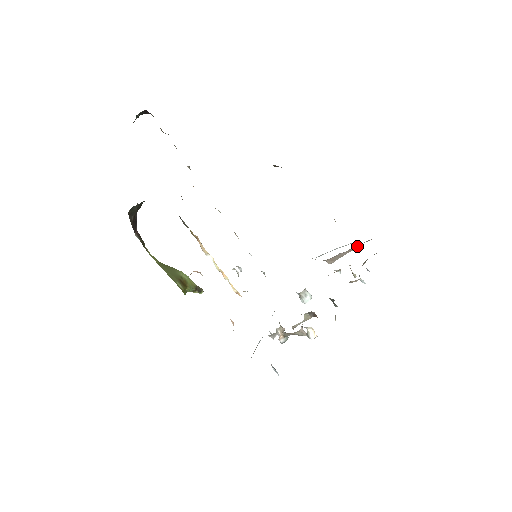
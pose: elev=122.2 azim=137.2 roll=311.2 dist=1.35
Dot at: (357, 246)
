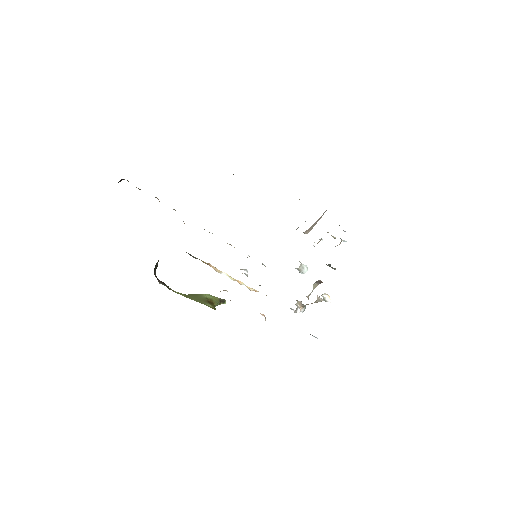
Dot at: (324, 212)
